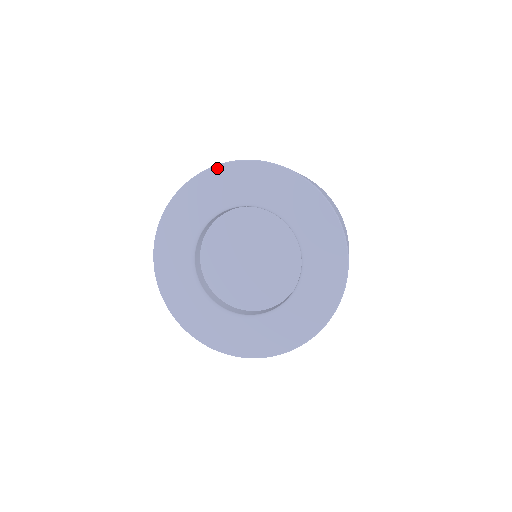
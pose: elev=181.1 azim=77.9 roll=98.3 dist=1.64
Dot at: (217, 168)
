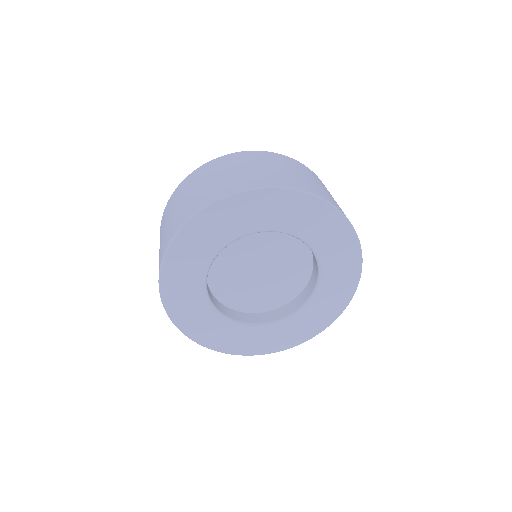
Dot at: (243, 194)
